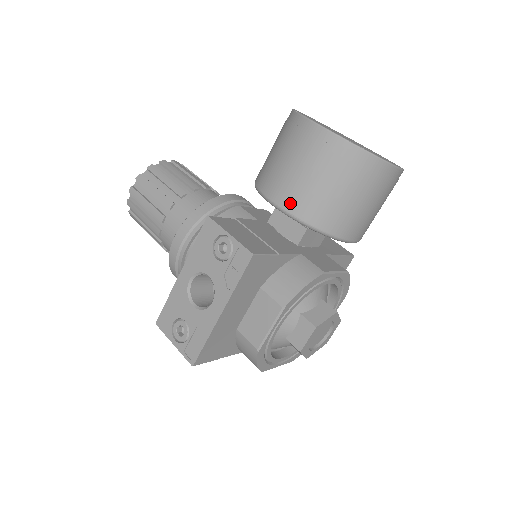
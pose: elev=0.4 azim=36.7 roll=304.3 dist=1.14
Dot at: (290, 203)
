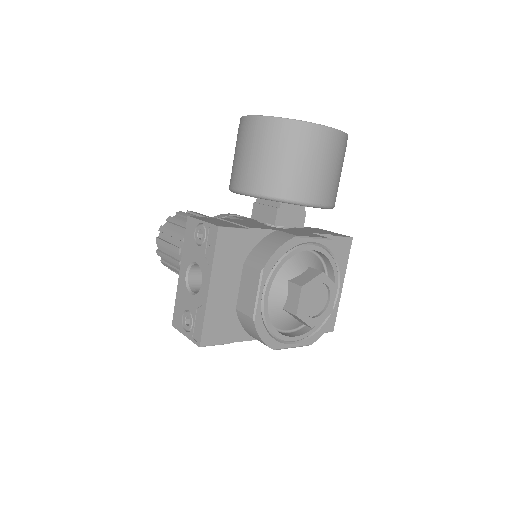
Dot at: (249, 184)
